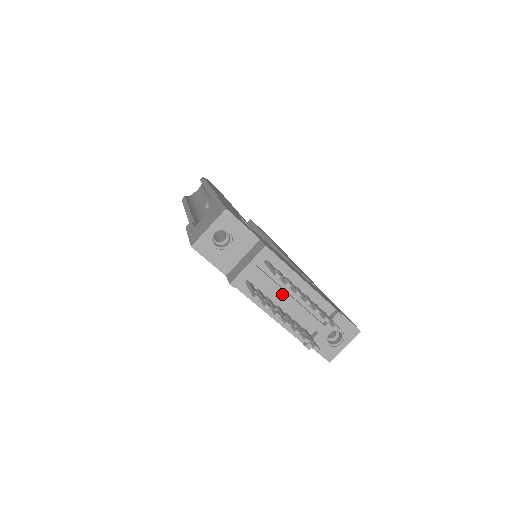
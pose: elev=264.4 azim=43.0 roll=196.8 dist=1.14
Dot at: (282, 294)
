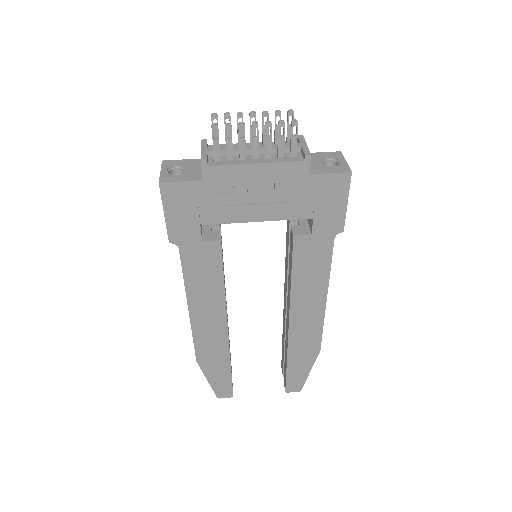
Dot at: occluded
